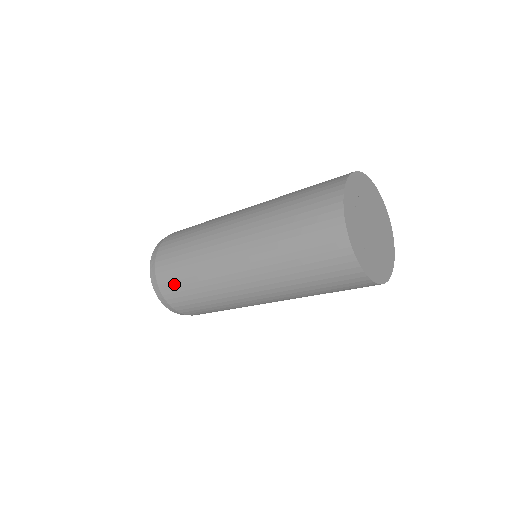
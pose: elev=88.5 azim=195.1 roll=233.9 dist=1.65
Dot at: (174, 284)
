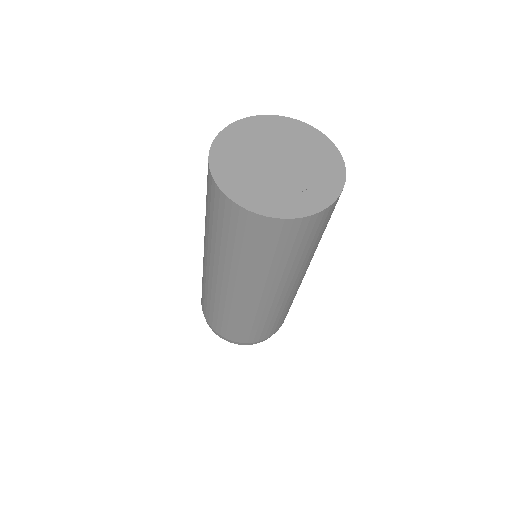
Dot at: (241, 334)
